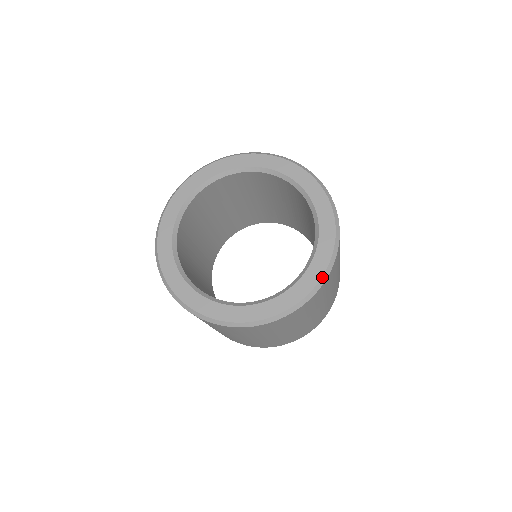
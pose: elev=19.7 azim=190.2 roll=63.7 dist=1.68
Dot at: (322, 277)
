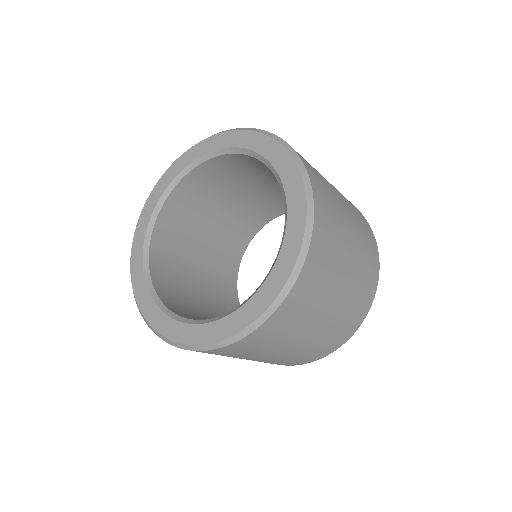
Dot at: (305, 231)
